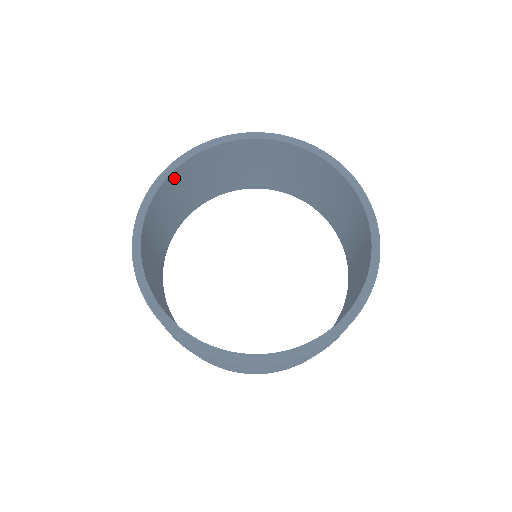
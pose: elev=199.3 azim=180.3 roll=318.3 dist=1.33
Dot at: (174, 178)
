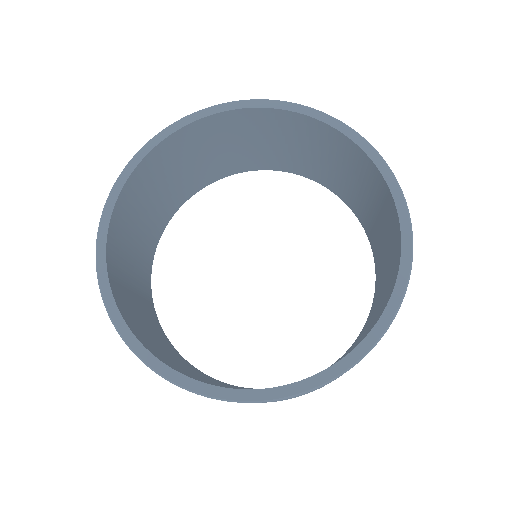
Dot at: (212, 124)
